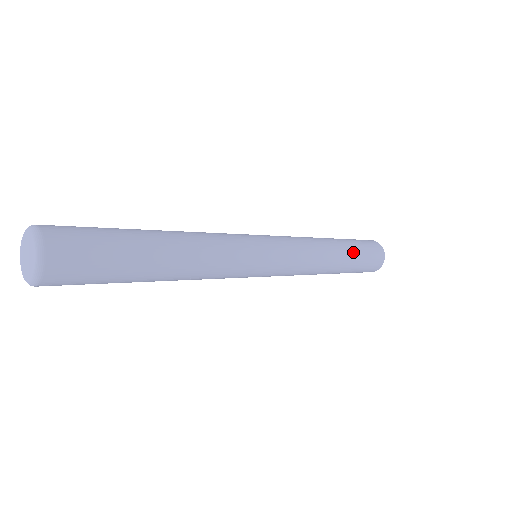
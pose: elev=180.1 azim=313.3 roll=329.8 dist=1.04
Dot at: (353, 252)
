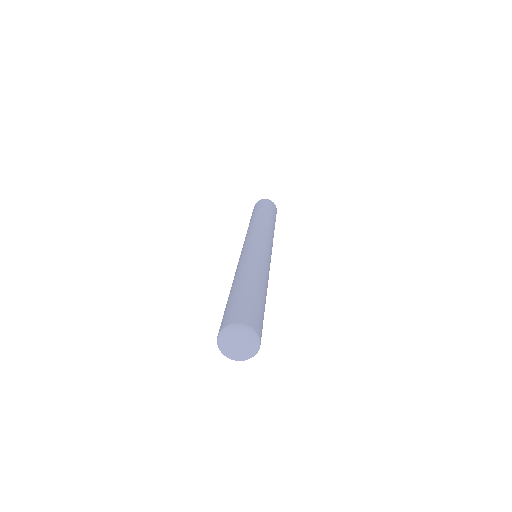
Dot at: occluded
